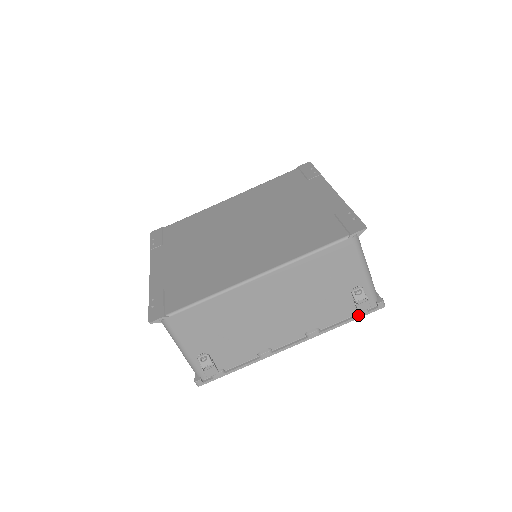
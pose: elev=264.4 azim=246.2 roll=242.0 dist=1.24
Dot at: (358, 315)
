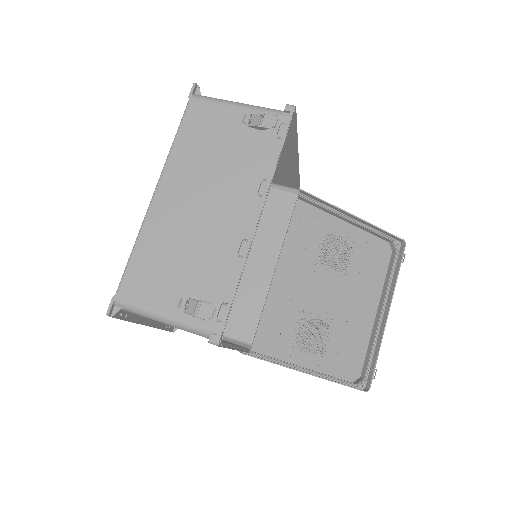
Dot at: (281, 134)
